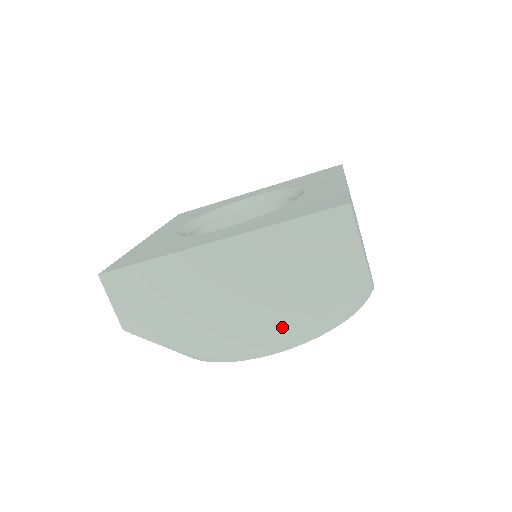
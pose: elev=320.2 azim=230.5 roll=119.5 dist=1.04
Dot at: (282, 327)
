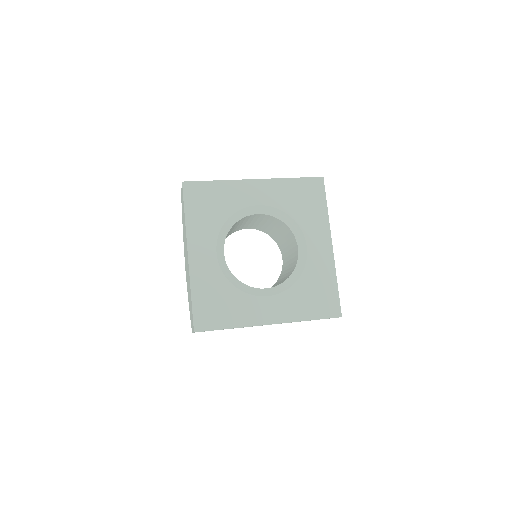
Dot at: occluded
